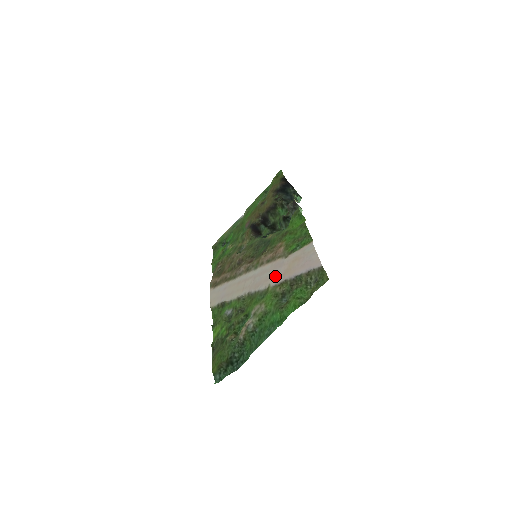
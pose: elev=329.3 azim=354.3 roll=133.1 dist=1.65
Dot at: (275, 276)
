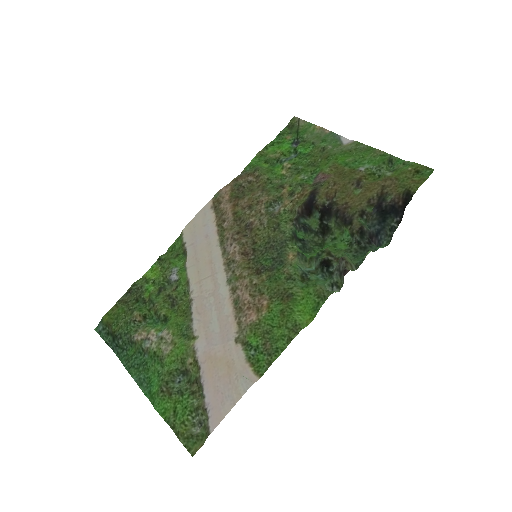
Dot at: (208, 340)
